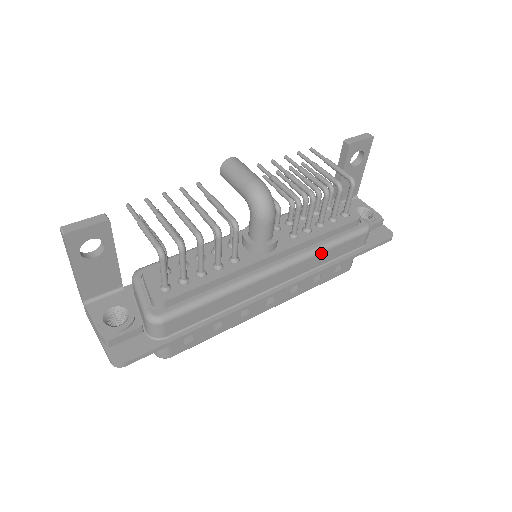
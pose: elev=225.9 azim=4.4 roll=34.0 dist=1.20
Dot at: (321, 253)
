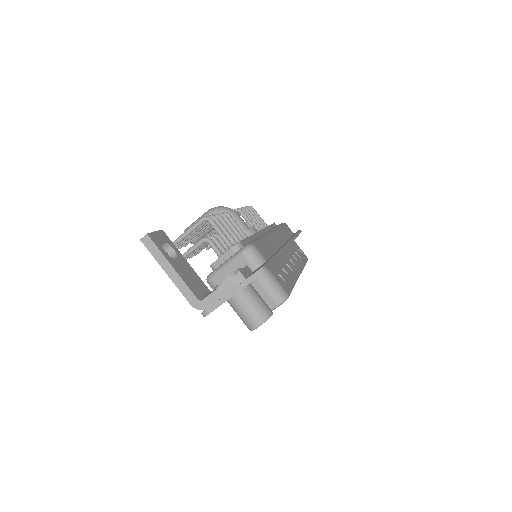
Dot at: (280, 229)
